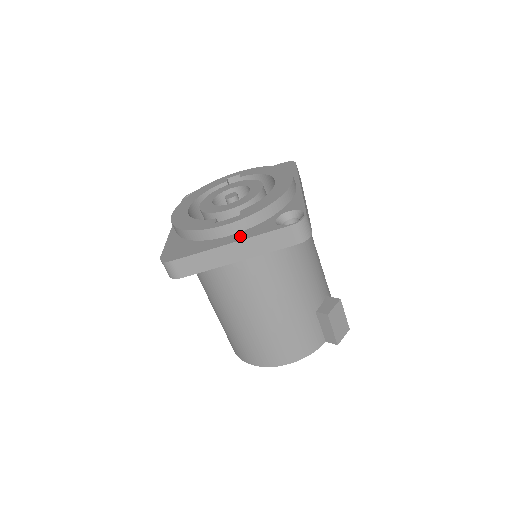
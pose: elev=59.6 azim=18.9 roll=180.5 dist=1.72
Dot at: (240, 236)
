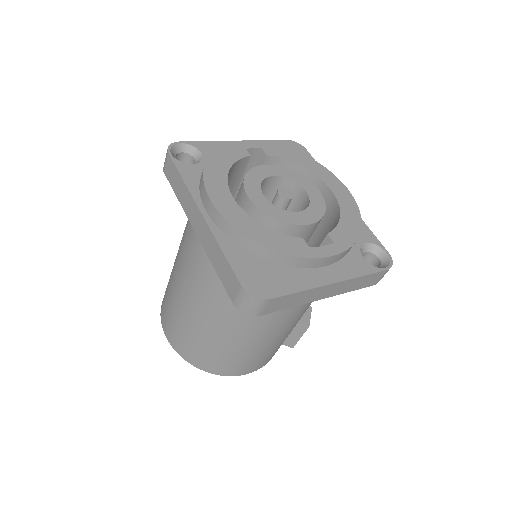
Dot at: (338, 272)
